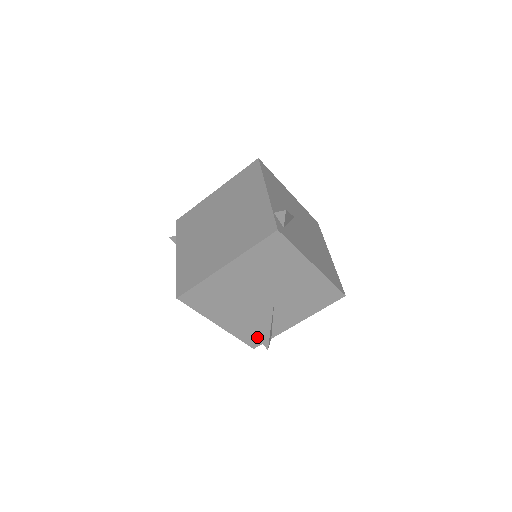
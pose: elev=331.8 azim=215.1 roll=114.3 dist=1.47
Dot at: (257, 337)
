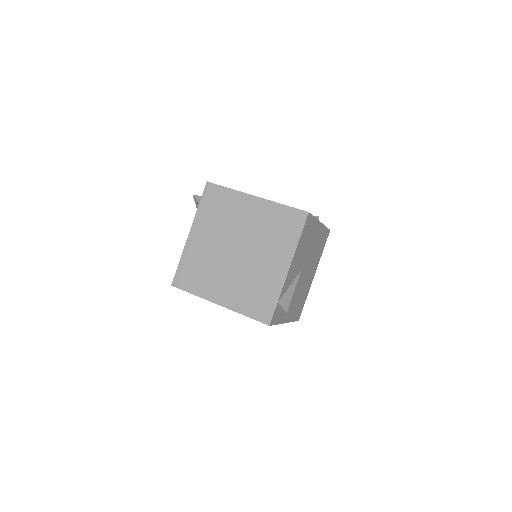
Dot at: occluded
